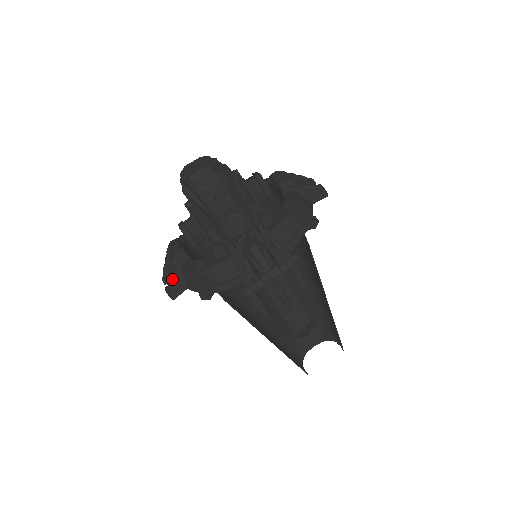
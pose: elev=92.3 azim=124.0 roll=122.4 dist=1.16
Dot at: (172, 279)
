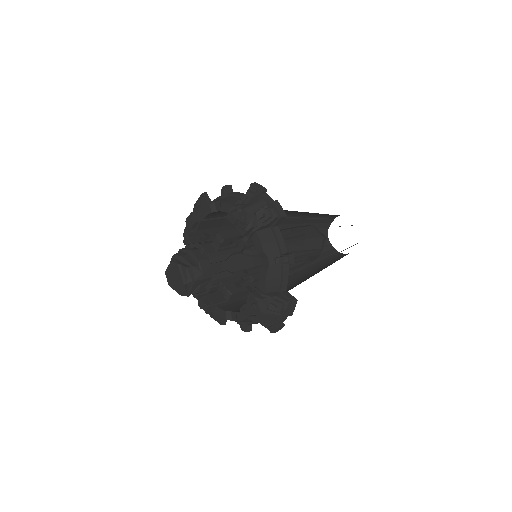
Dot at: (215, 318)
